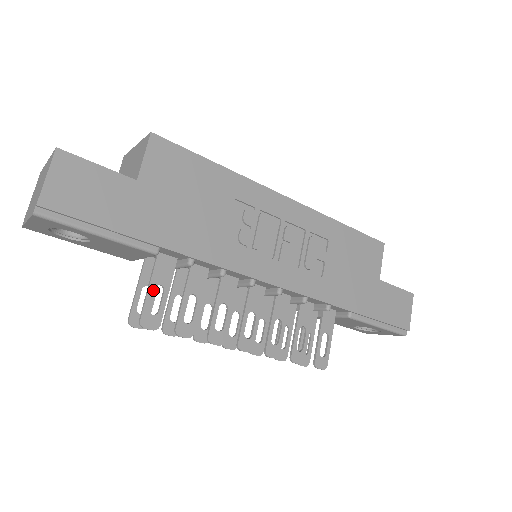
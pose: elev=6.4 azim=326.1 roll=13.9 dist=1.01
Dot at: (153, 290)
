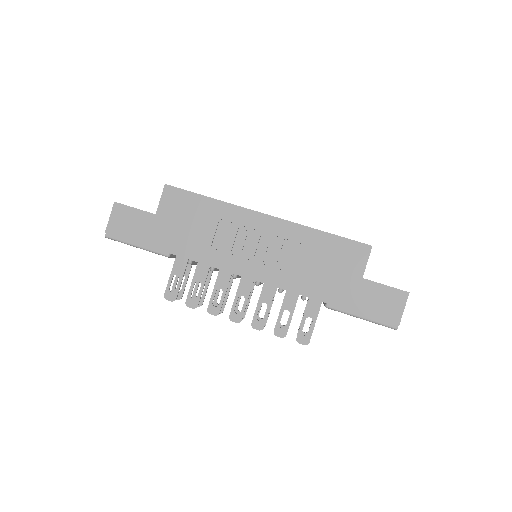
Dot at: (186, 277)
